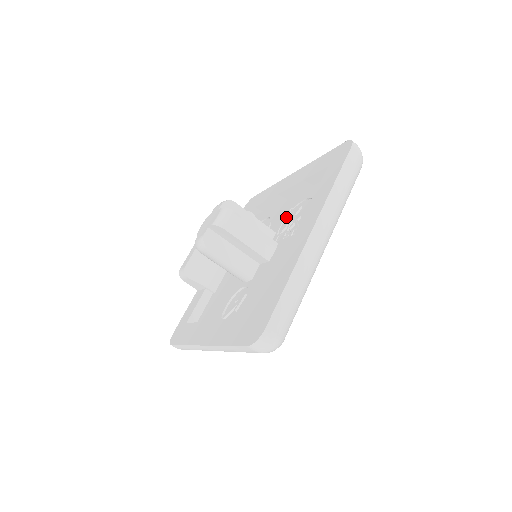
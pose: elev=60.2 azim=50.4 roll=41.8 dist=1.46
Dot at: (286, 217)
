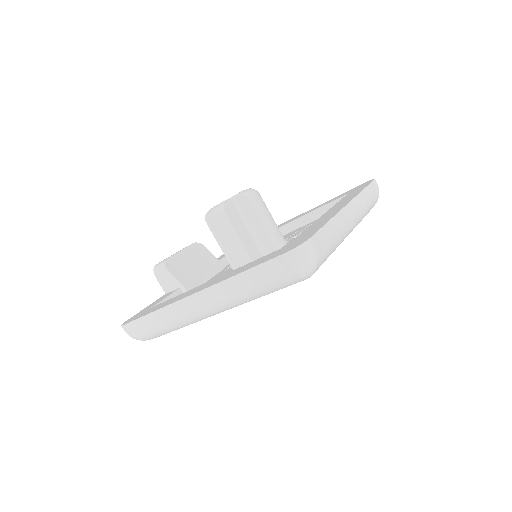
Dot at: occluded
